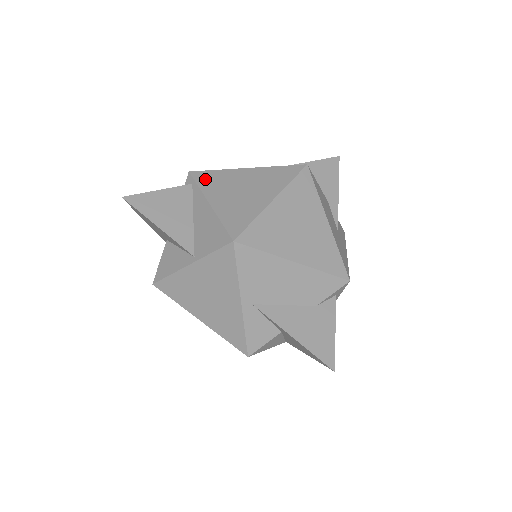
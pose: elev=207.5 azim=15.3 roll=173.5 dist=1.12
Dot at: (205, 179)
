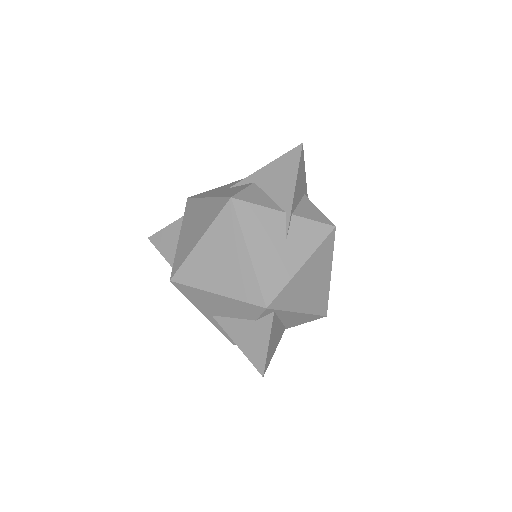
Dot at: (284, 302)
